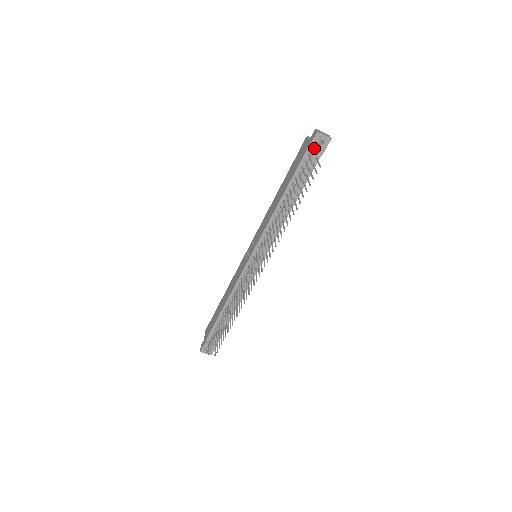
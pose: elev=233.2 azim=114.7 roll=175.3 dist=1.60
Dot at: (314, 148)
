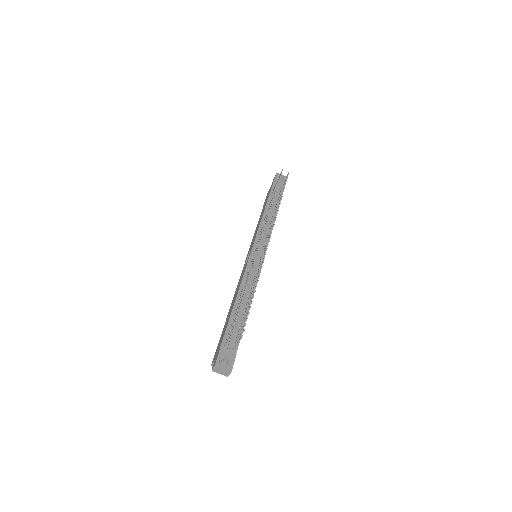
Dot at: occluded
